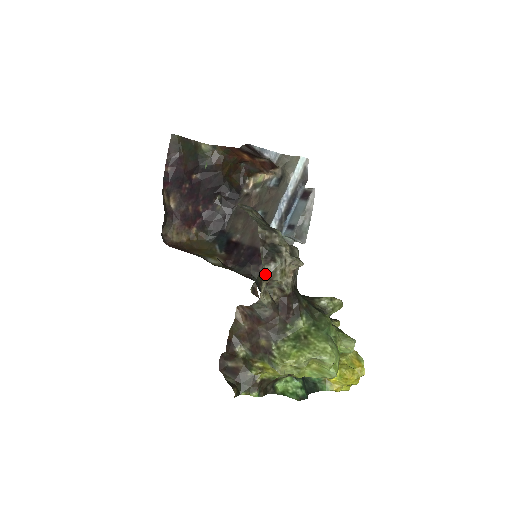
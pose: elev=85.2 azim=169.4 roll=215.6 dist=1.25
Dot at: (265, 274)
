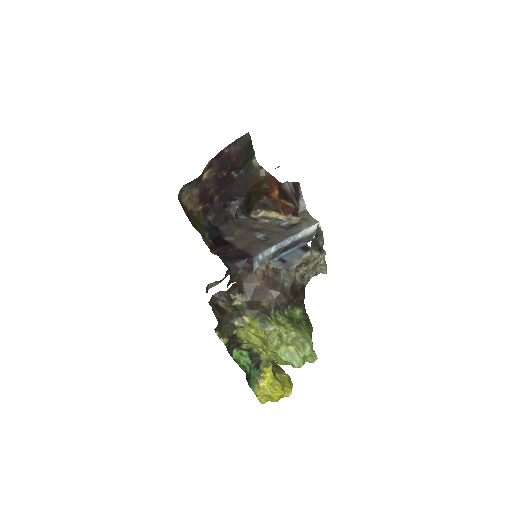
Dot at: (310, 255)
